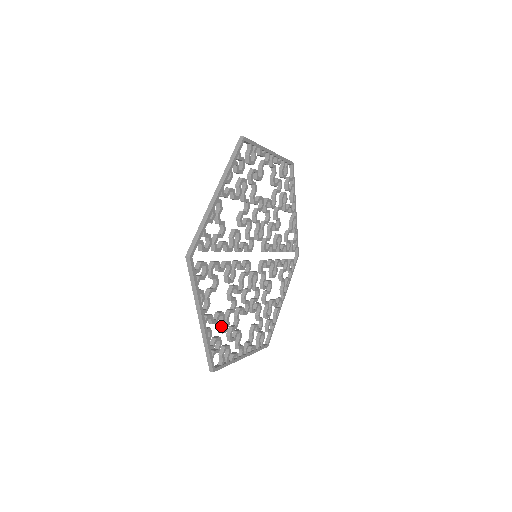
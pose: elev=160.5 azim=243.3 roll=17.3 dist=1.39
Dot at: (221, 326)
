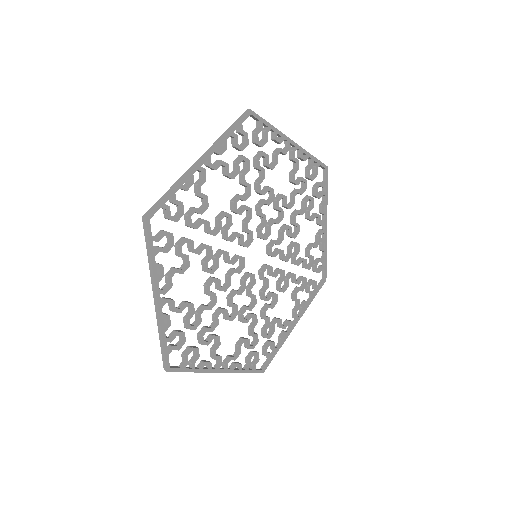
Dot at: (187, 319)
